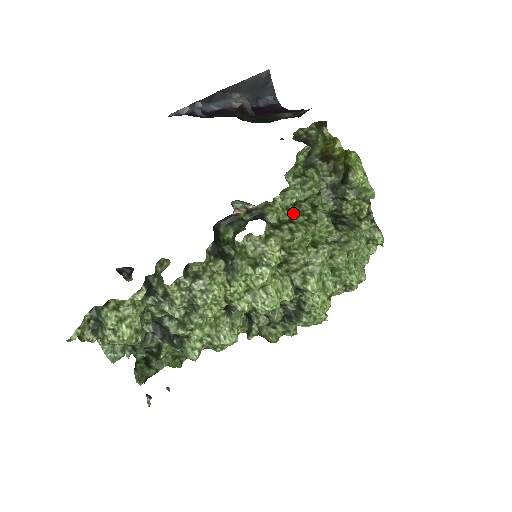
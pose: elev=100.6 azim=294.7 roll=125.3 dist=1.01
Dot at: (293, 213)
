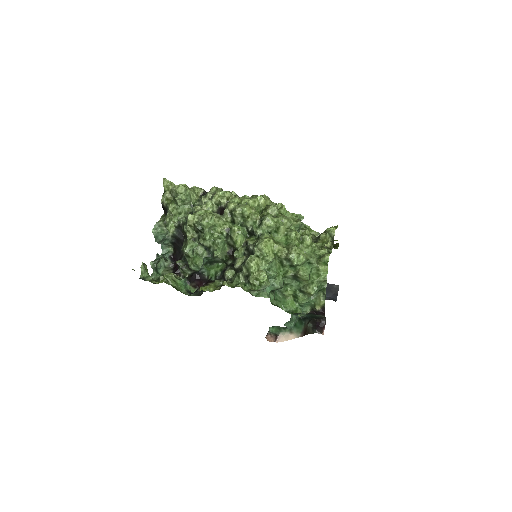
Dot at: occluded
